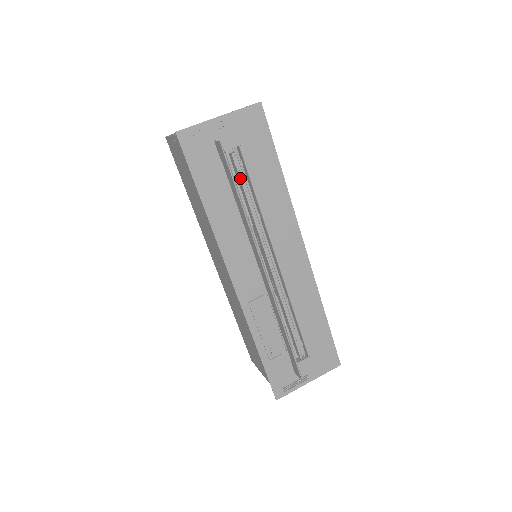
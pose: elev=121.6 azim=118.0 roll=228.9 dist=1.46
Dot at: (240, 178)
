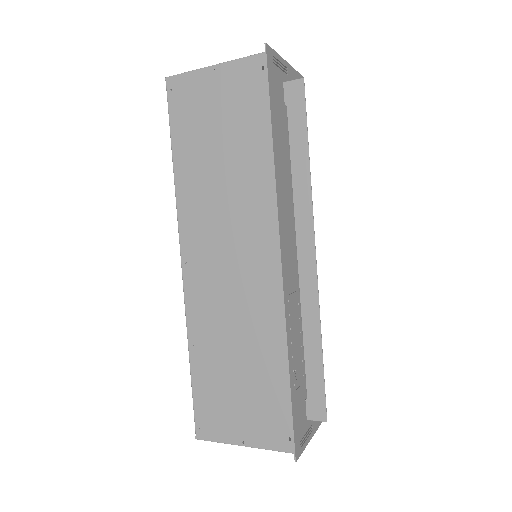
Dot at: occluded
